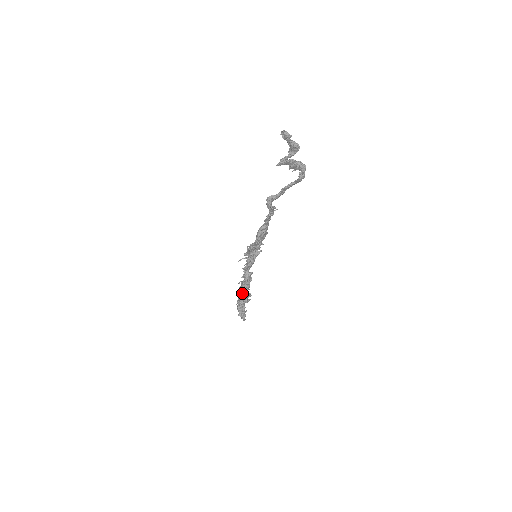
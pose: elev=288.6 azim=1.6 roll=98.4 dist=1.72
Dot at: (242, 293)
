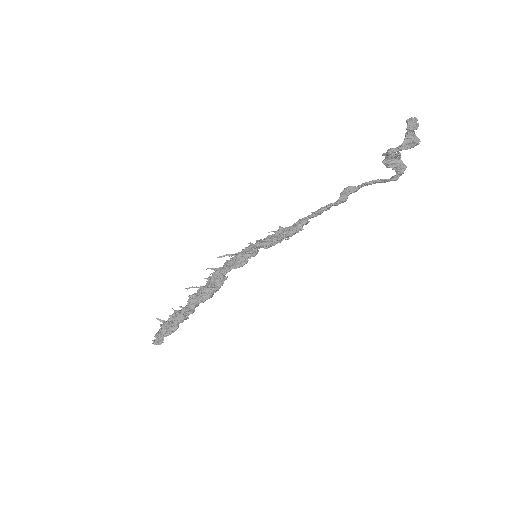
Dot at: (196, 304)
